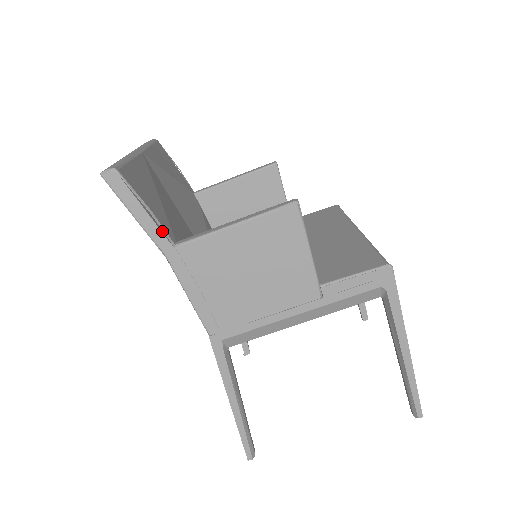
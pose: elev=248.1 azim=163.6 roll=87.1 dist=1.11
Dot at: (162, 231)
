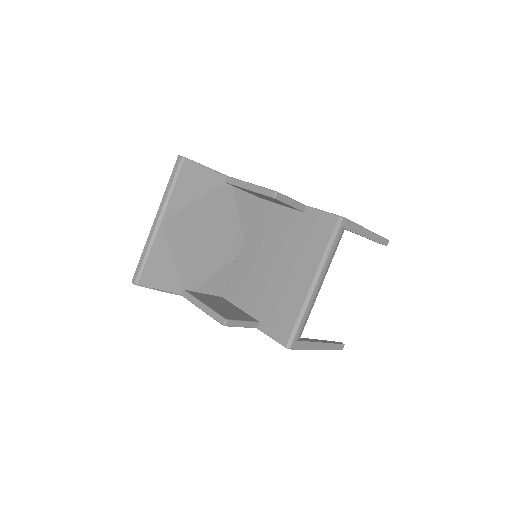
Dot at: occluded
